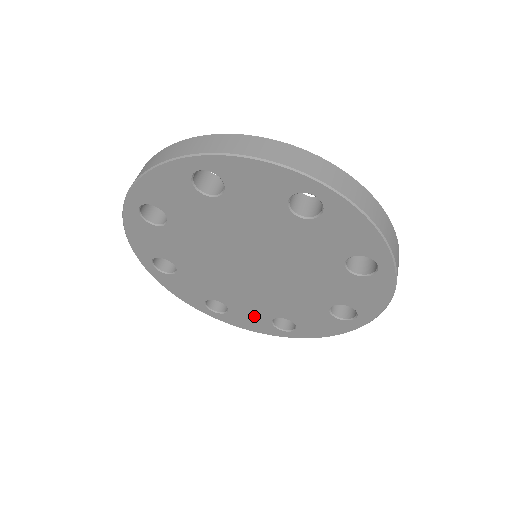
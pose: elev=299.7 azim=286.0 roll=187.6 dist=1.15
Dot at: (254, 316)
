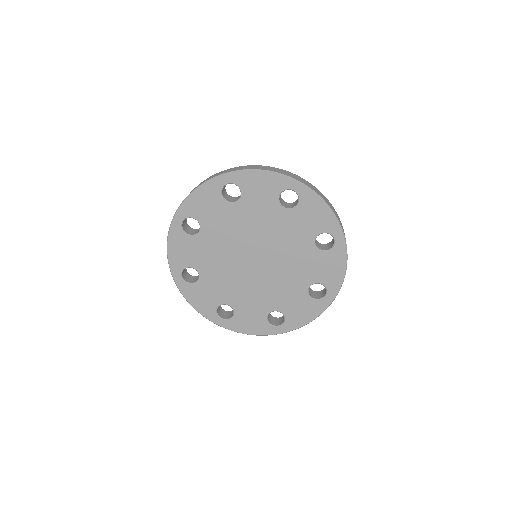
Dot at: (254, 315)
